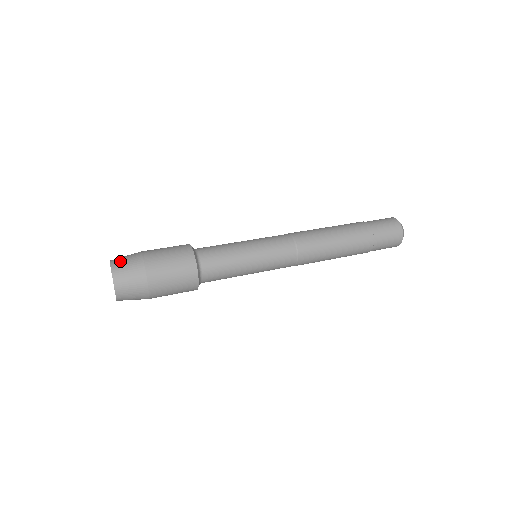
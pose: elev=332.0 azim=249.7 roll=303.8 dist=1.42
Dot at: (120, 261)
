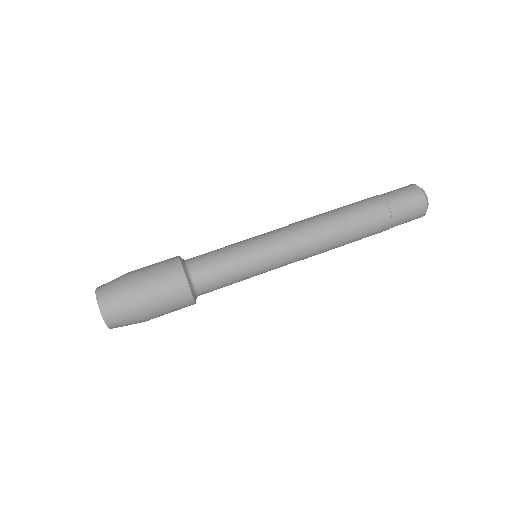
Dot at: (106, 291)
